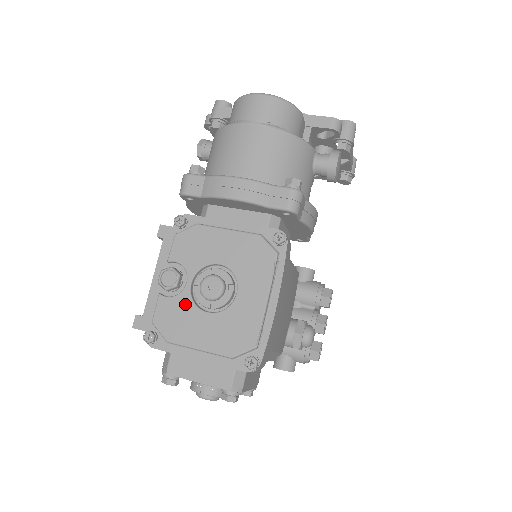
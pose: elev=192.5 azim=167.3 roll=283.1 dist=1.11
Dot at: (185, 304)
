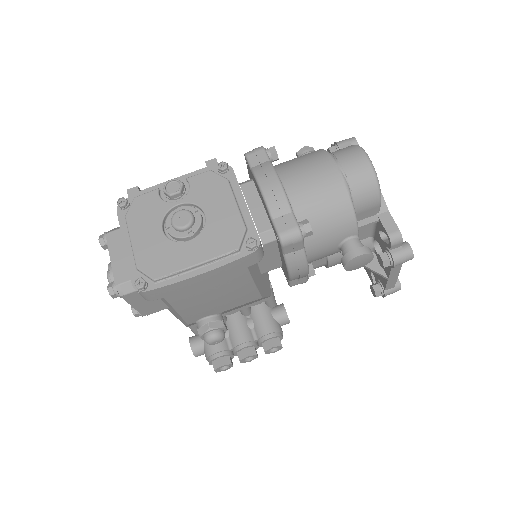
Dot at: (160, 210)
